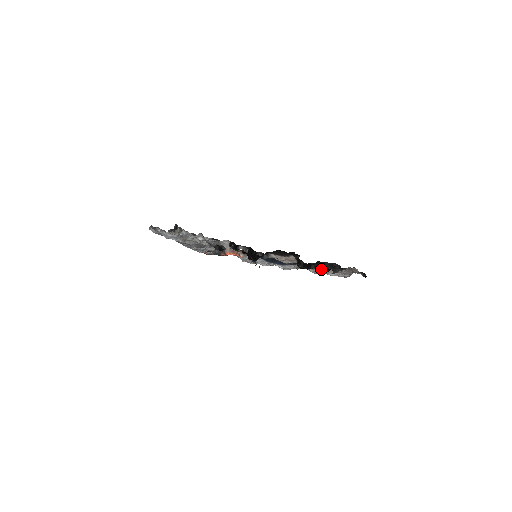
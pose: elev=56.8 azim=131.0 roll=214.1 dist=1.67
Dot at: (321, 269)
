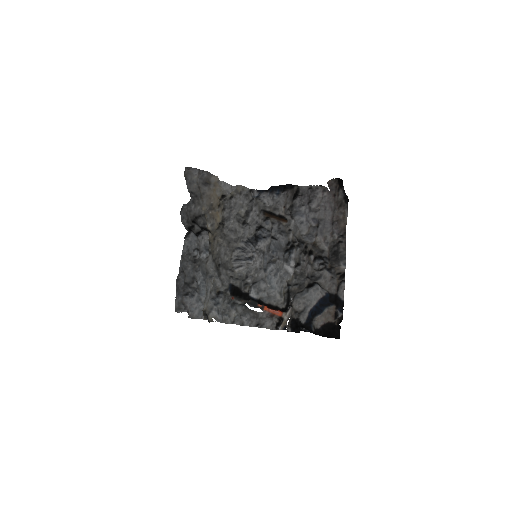
Dot at: (339, 281)
